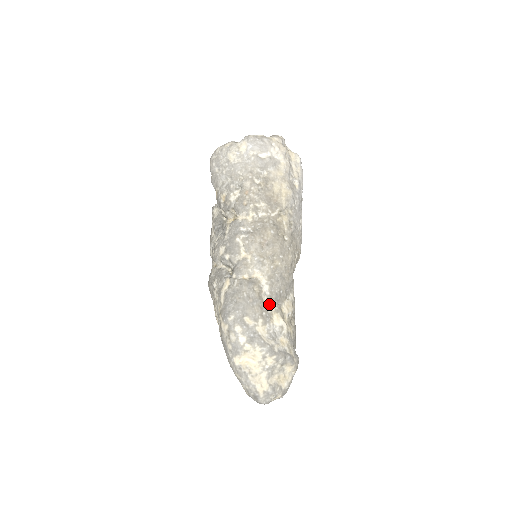
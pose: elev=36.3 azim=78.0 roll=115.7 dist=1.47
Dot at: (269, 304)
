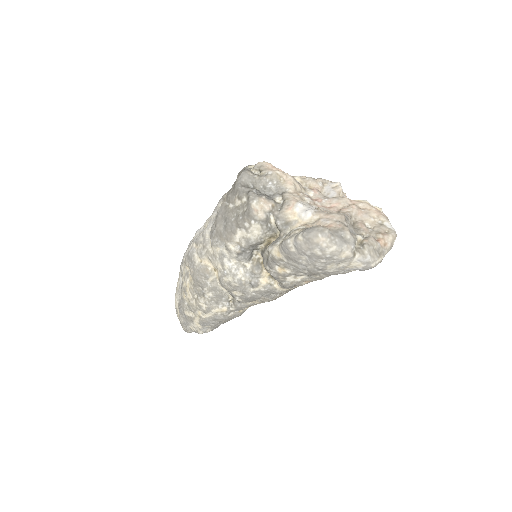
Dot at: occluded
